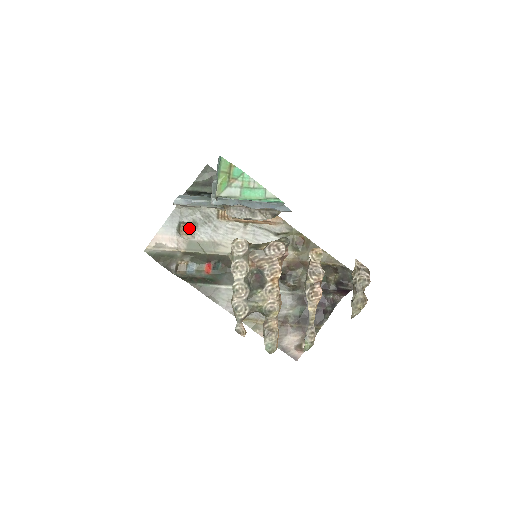
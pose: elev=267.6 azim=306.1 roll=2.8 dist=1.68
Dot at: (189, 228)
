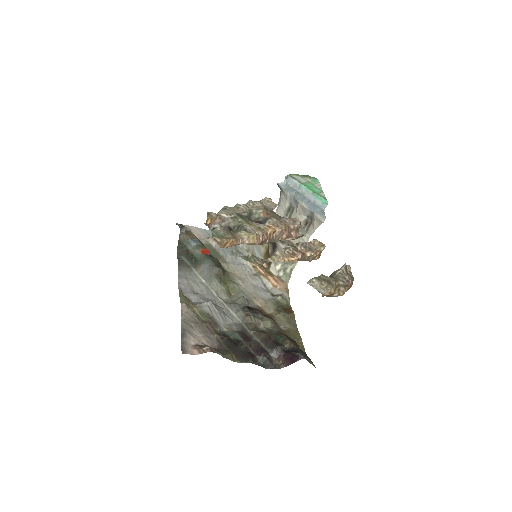
Dot at: occluded
